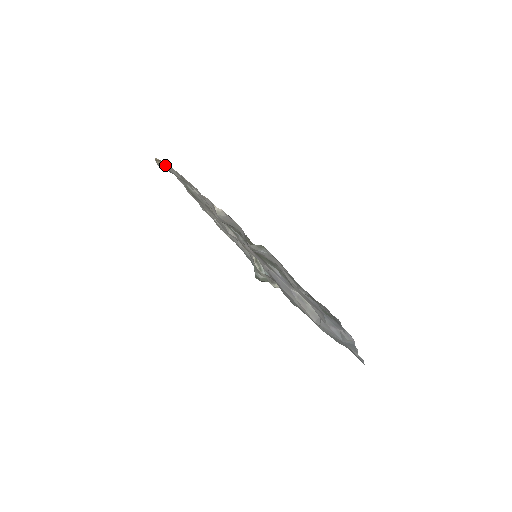
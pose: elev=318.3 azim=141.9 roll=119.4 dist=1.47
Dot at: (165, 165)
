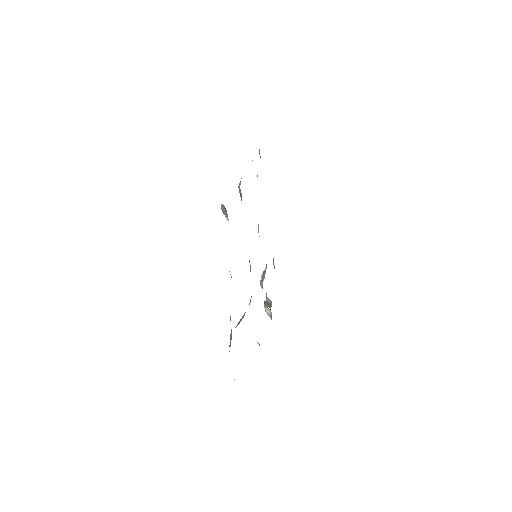
Dot at: occluded
